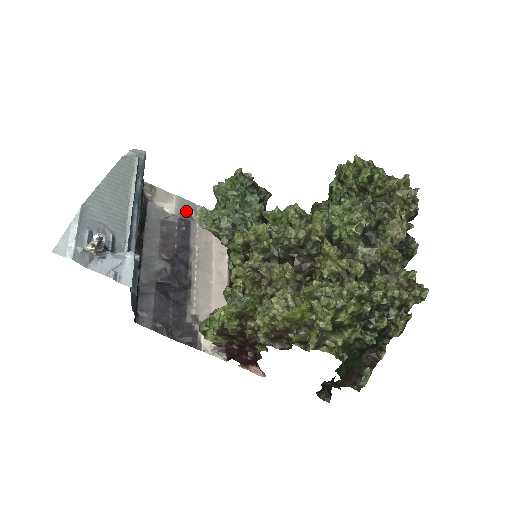
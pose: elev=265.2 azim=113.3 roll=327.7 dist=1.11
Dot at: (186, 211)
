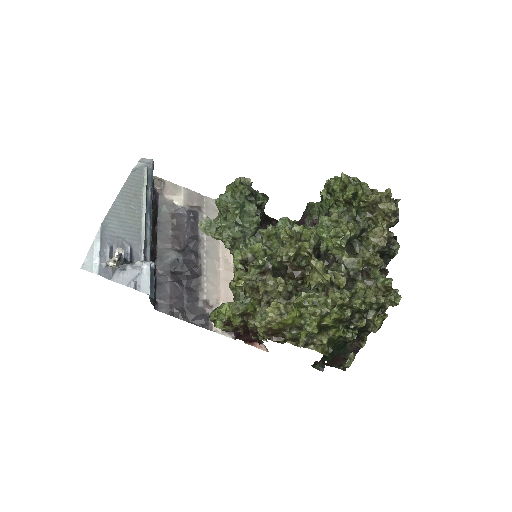
Dot at: (194, 202)
